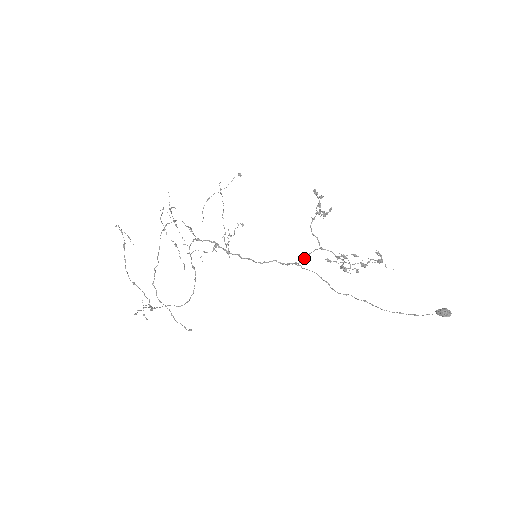
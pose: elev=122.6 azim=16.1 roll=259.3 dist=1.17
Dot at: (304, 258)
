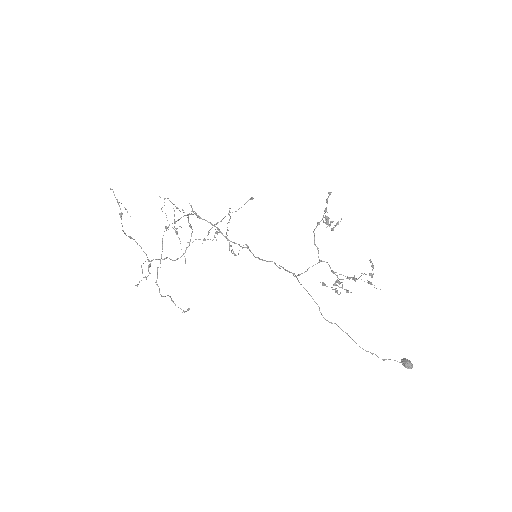
Dot at: (302, 273)
